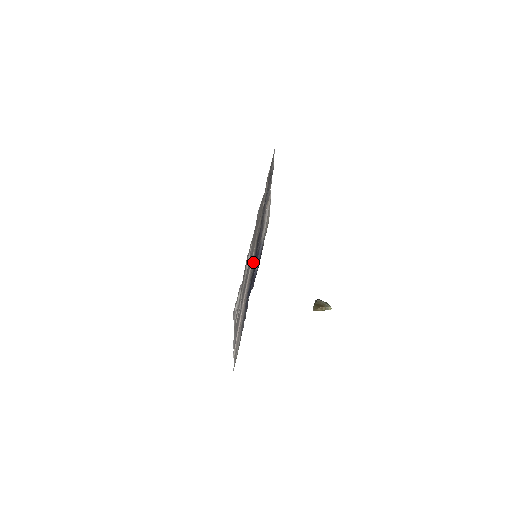
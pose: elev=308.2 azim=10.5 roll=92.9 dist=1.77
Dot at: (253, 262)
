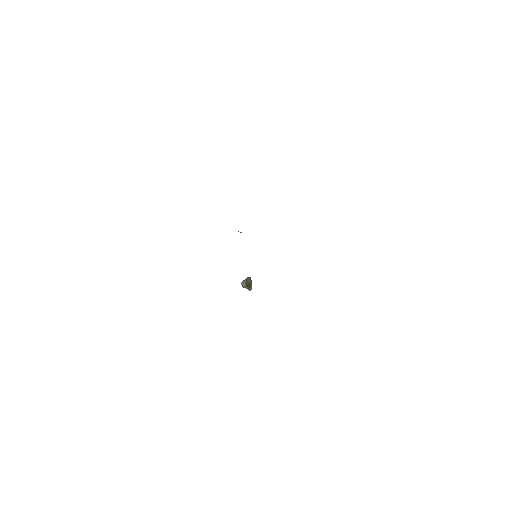
Dot at: occluded
